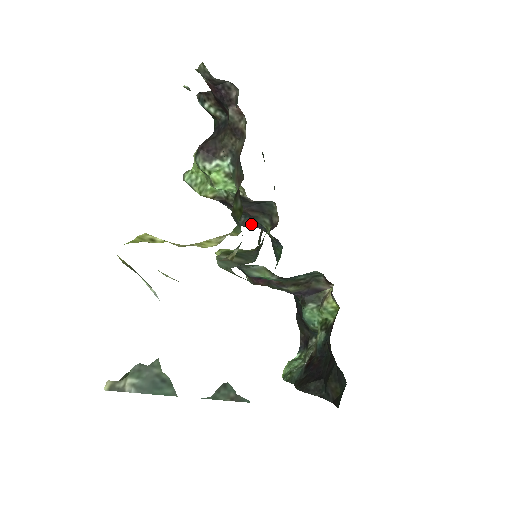
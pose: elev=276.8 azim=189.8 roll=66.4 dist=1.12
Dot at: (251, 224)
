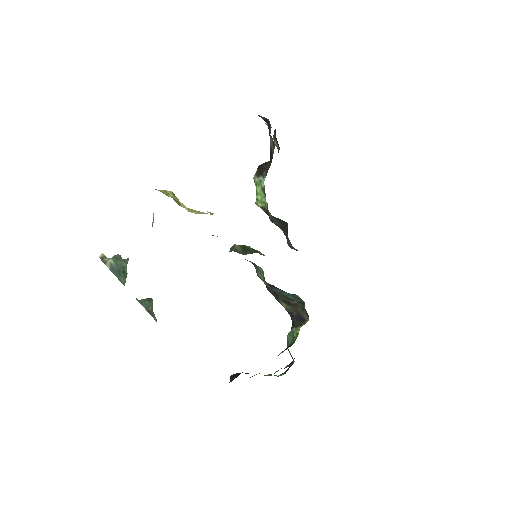
Dot at: (292, 246)
